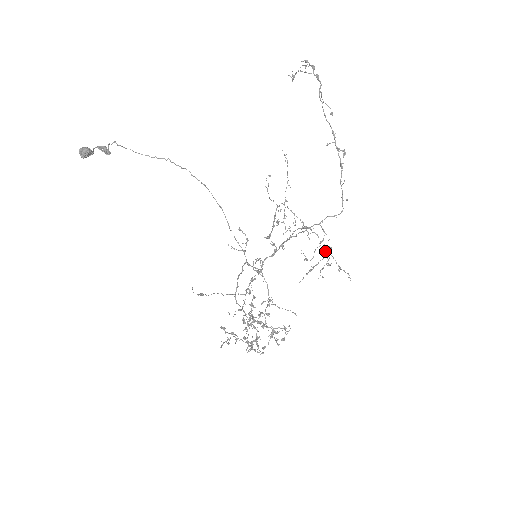
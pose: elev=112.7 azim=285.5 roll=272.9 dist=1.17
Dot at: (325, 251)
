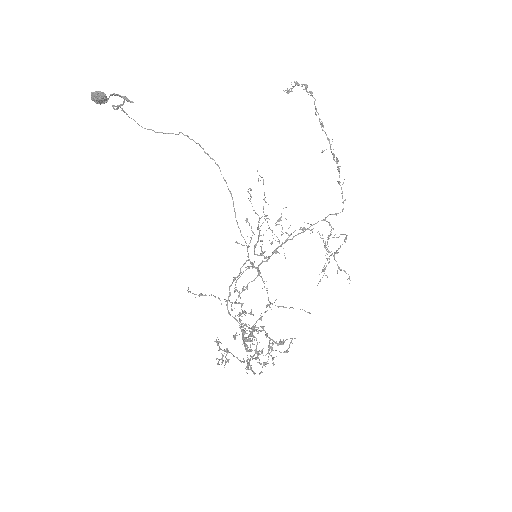
Dot at: occluded
